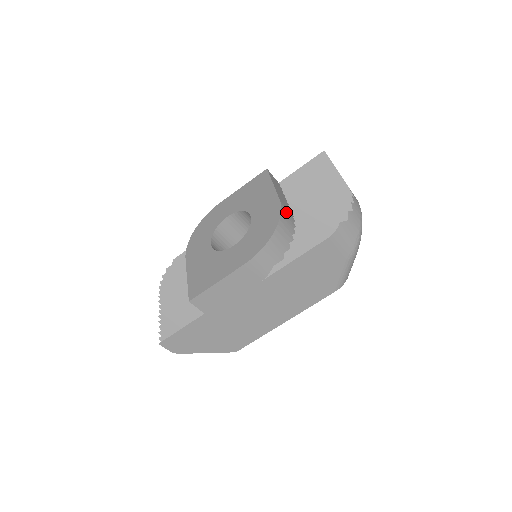
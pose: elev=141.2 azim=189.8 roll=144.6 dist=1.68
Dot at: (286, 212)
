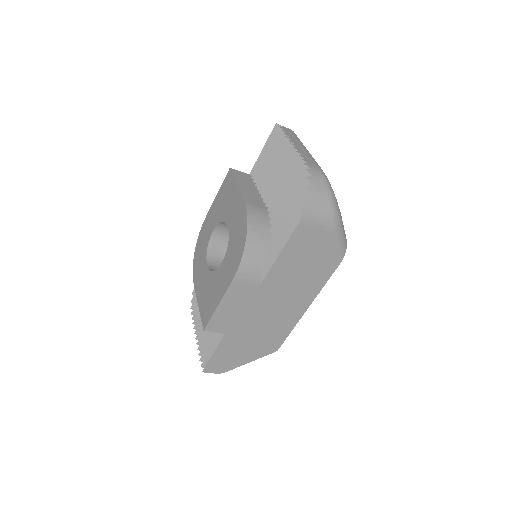
Dot at: (255, 210)
